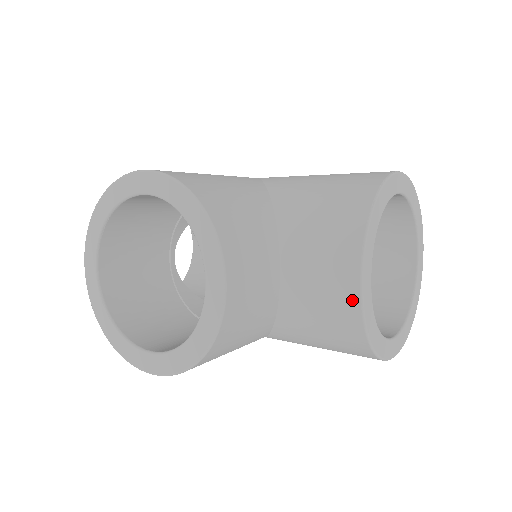
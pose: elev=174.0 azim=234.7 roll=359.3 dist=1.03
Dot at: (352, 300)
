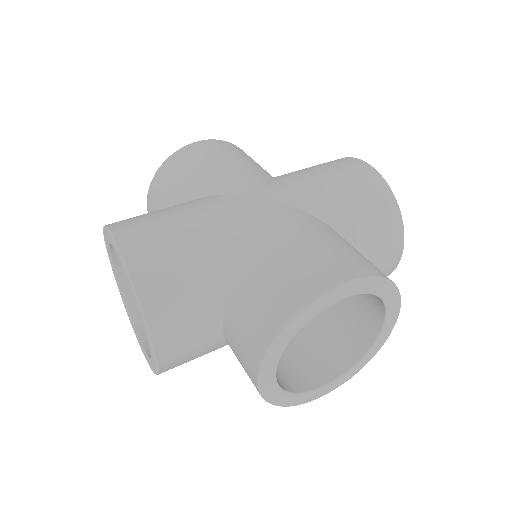
Dot at: (255, 386)
